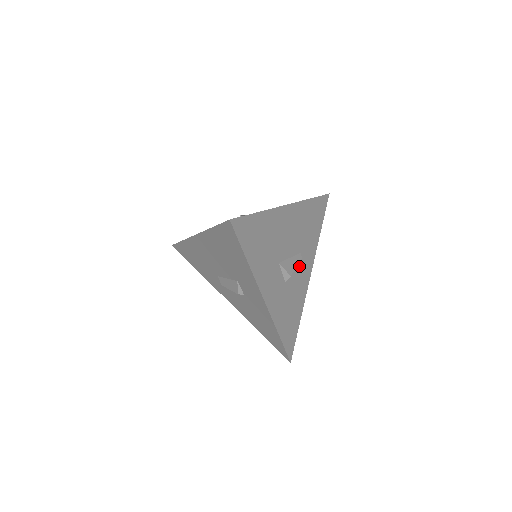
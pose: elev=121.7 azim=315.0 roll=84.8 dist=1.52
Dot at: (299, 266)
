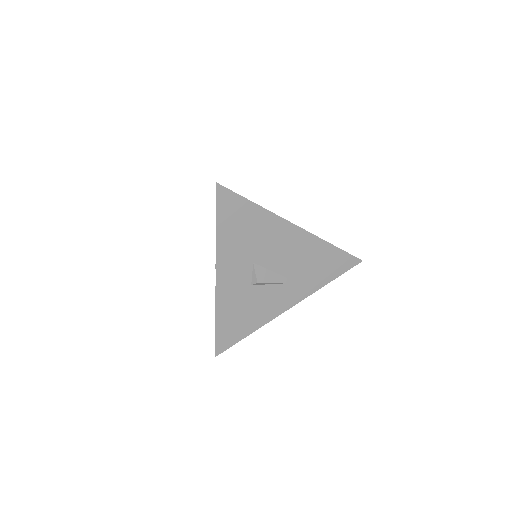
Dot at: (279, 288)
